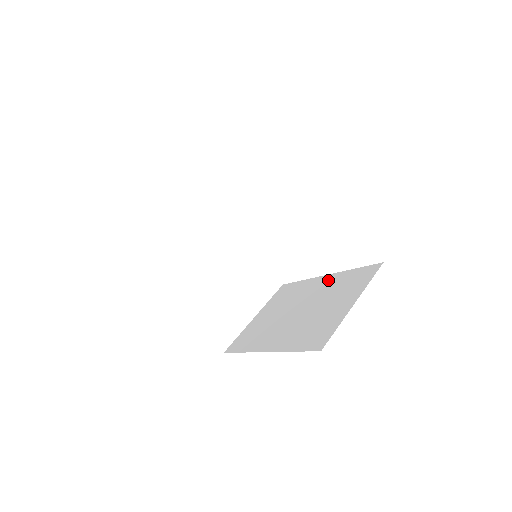
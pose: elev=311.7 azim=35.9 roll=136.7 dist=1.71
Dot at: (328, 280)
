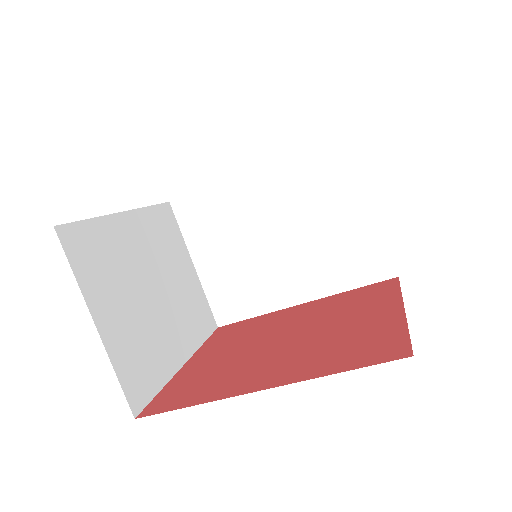
Dot at: (272, 178)
